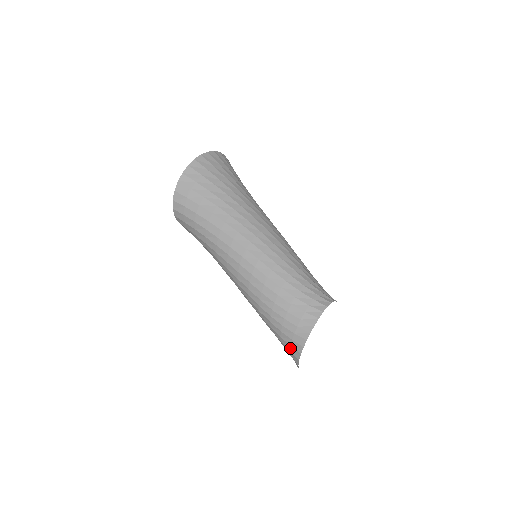
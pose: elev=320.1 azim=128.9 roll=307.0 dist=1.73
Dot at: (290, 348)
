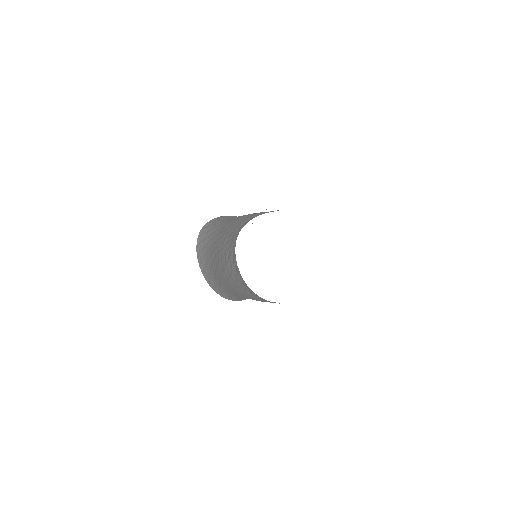
Dot at: occluded
